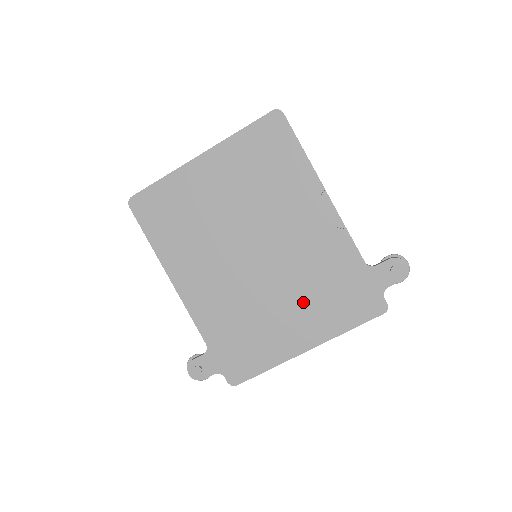
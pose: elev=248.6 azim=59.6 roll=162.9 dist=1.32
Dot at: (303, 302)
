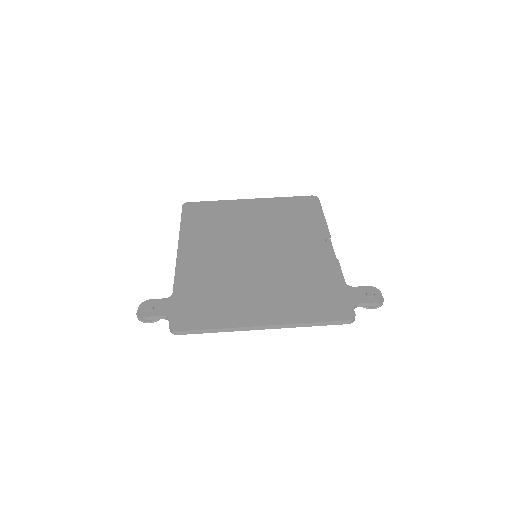
Dot at: (279, 291)
